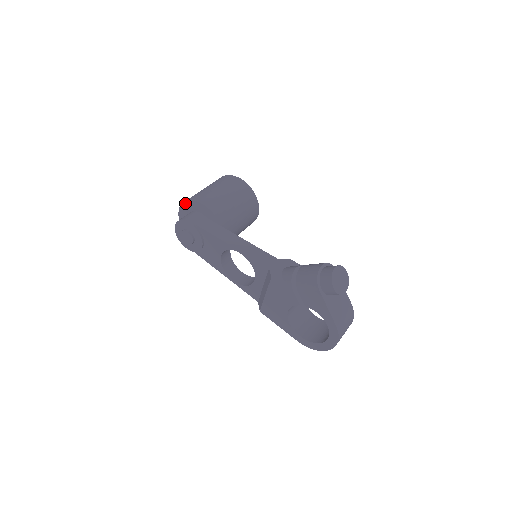
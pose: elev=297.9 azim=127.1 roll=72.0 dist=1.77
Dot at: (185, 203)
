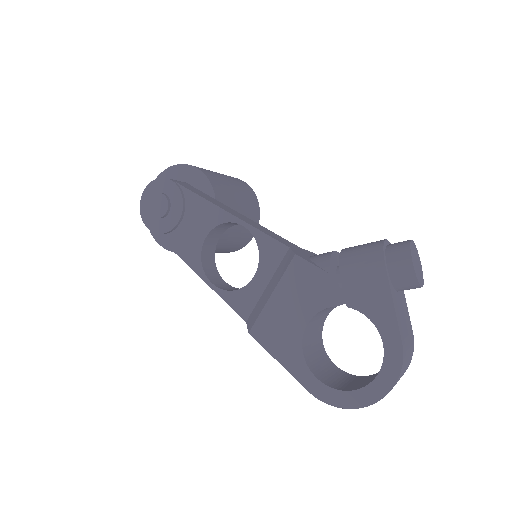
Dot at: (168, 170)
